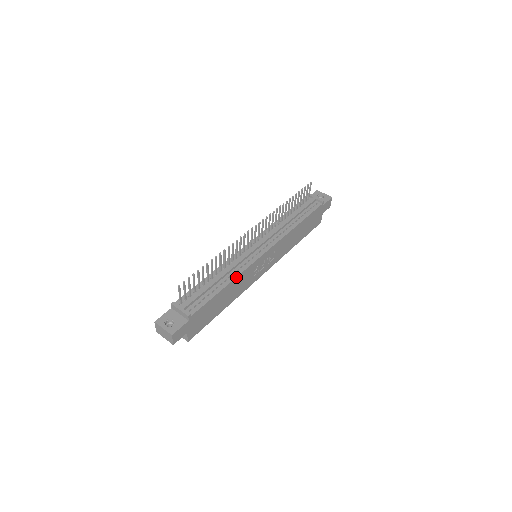
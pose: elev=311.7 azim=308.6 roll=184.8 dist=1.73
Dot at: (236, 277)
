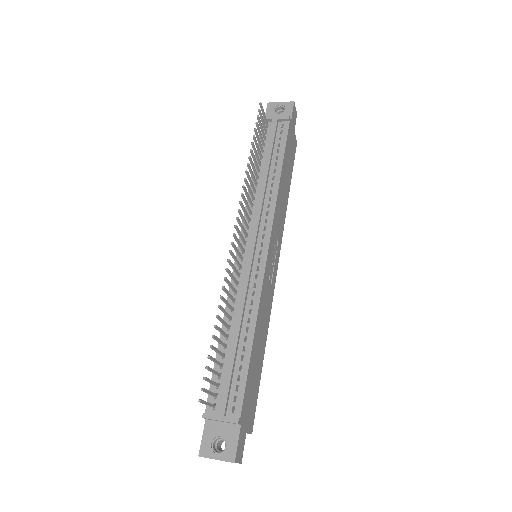
Dot at: (257, 315)
